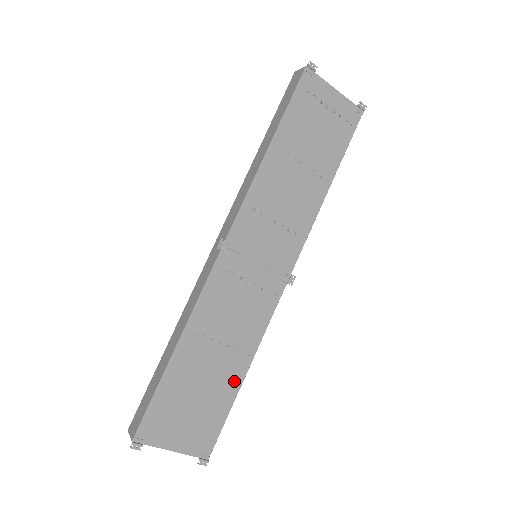
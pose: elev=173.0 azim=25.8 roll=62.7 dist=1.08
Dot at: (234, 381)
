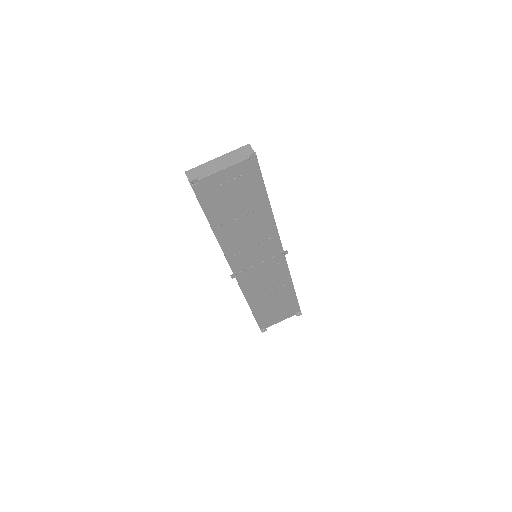
Dot at: (290, 293)
